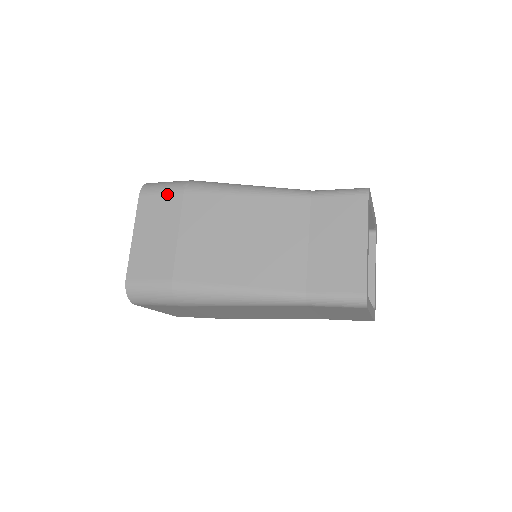
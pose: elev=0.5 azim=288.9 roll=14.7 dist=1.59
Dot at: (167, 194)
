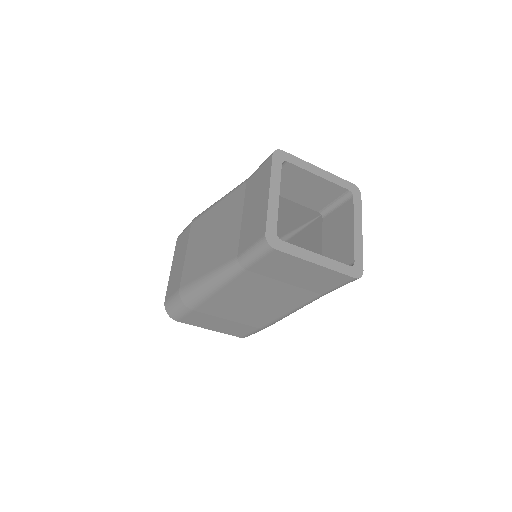
Dot at: (185, 230)
